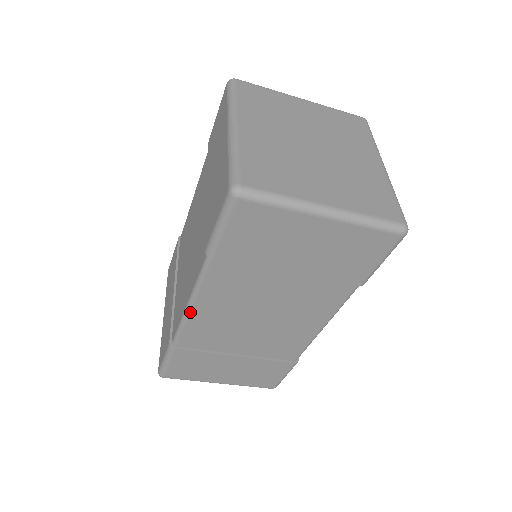
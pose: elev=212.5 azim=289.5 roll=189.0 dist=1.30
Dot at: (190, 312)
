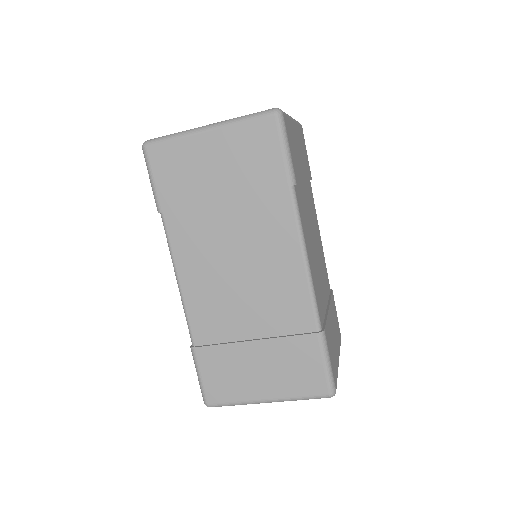
Dot at: (181, 288)
